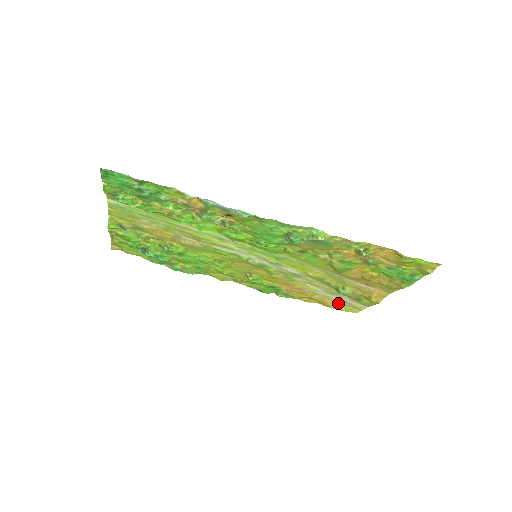
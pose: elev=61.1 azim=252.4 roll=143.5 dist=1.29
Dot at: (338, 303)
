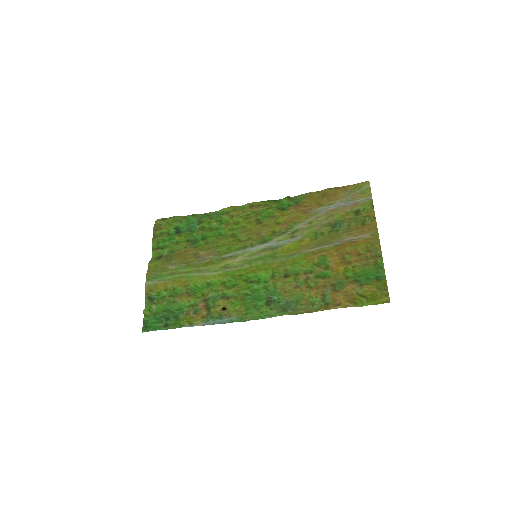
Dot at: (345, 193)
